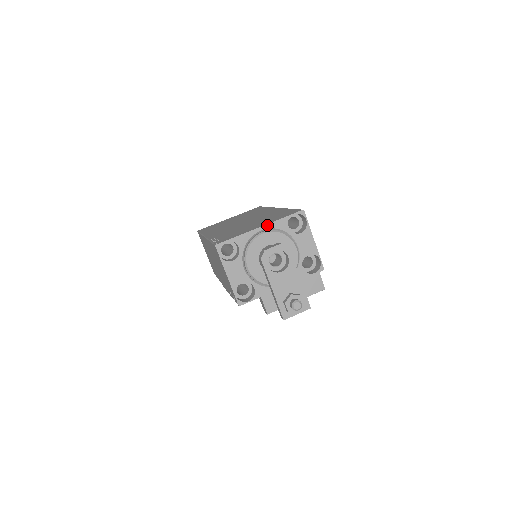
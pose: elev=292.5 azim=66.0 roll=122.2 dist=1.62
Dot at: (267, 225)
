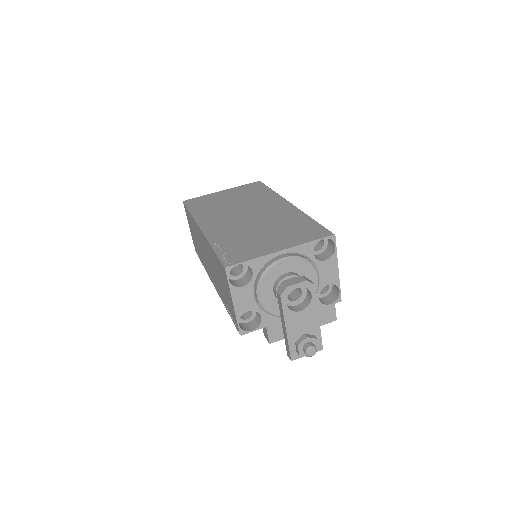
Dot at: (290, 249)
